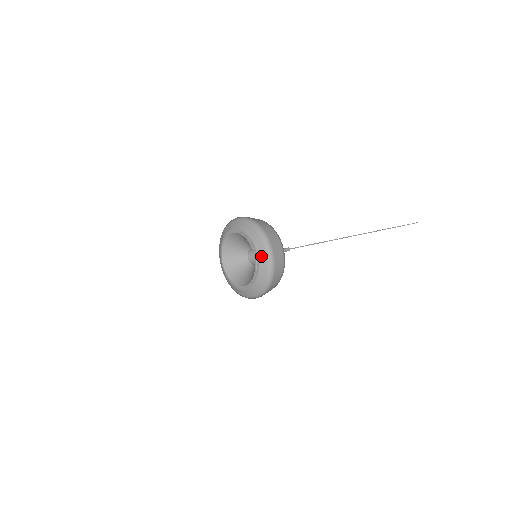
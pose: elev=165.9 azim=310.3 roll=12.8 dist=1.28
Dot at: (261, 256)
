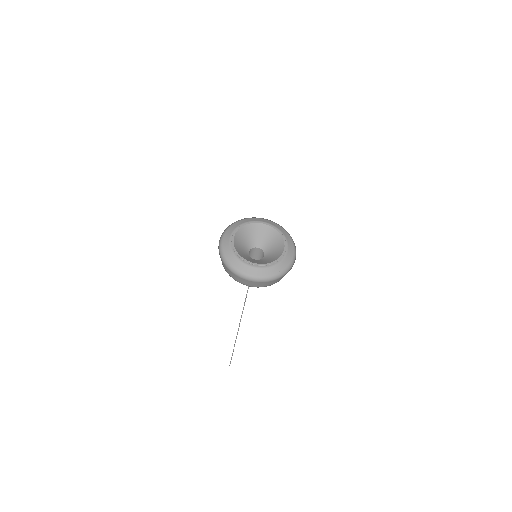
Dot at: (290, 243)
